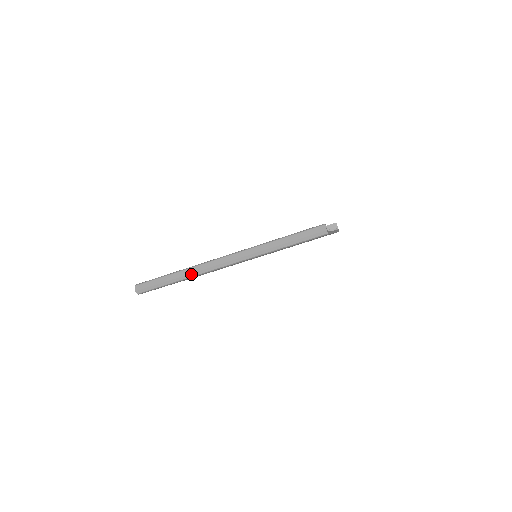
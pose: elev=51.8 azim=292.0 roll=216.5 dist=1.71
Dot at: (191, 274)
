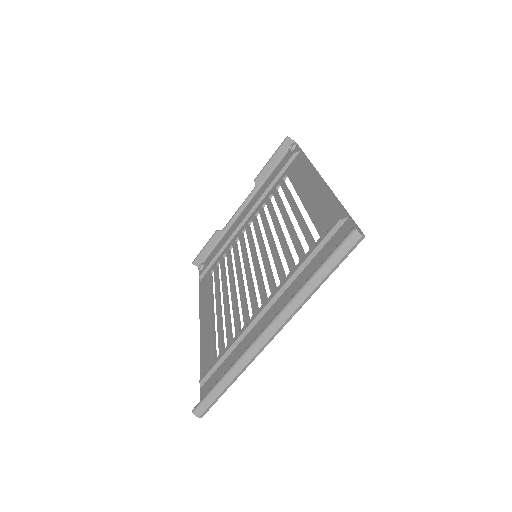
Dot at: (243, 369)
